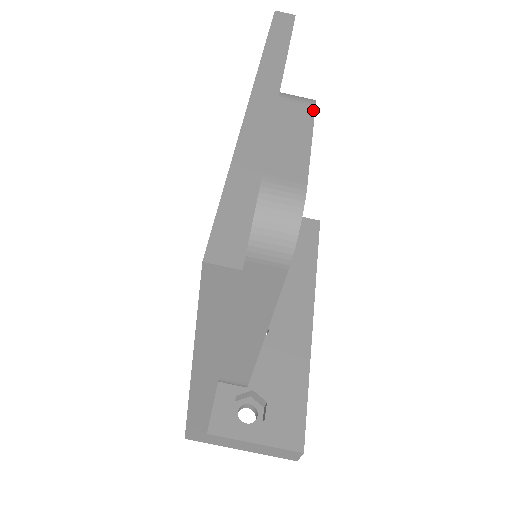
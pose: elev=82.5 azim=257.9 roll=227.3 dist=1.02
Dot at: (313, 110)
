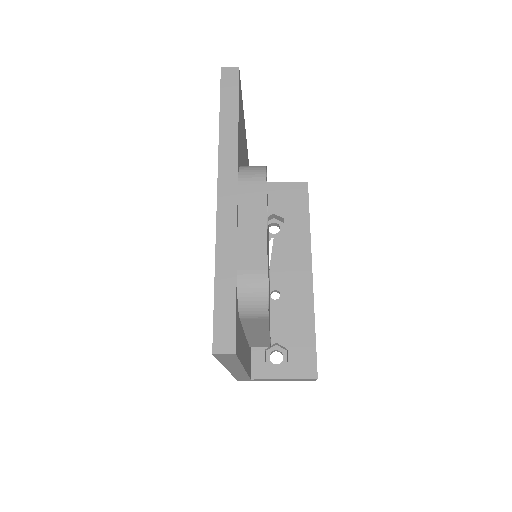
Dot at: (265, 188)
